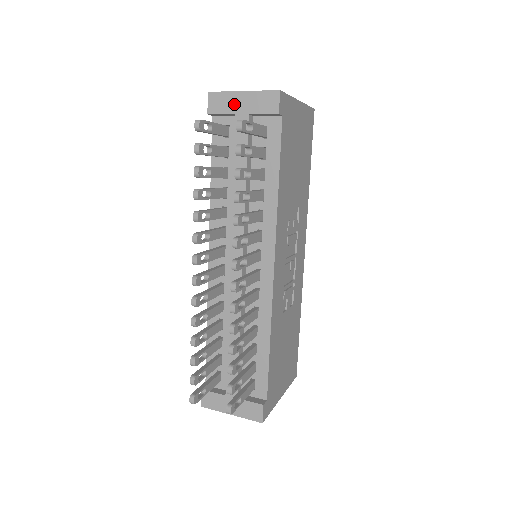
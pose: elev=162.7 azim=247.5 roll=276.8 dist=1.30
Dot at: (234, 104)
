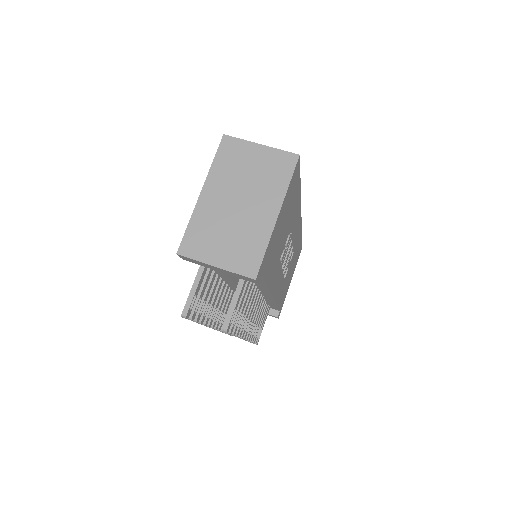
Dot at: (209, 267)
